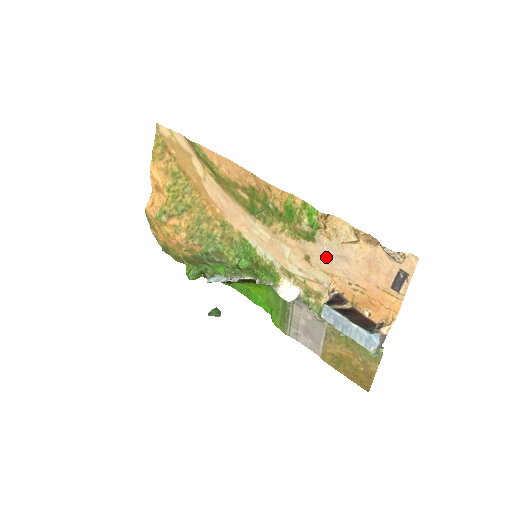
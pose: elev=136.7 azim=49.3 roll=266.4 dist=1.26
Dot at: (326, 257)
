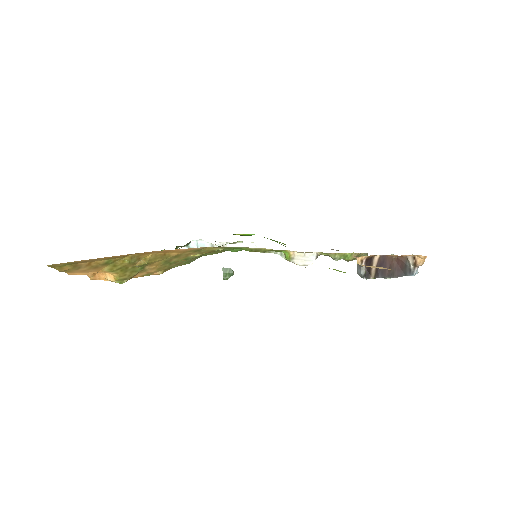
Dot at: occluded
